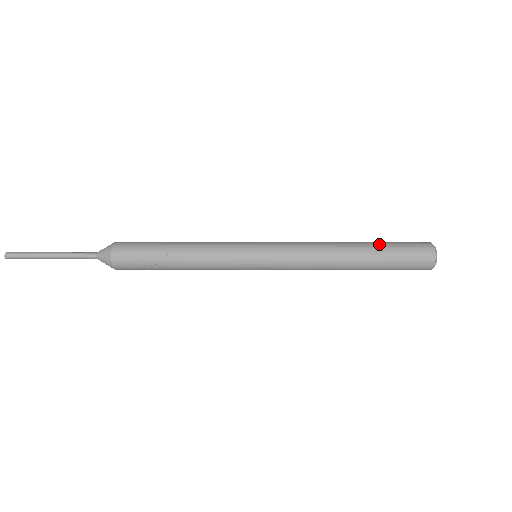
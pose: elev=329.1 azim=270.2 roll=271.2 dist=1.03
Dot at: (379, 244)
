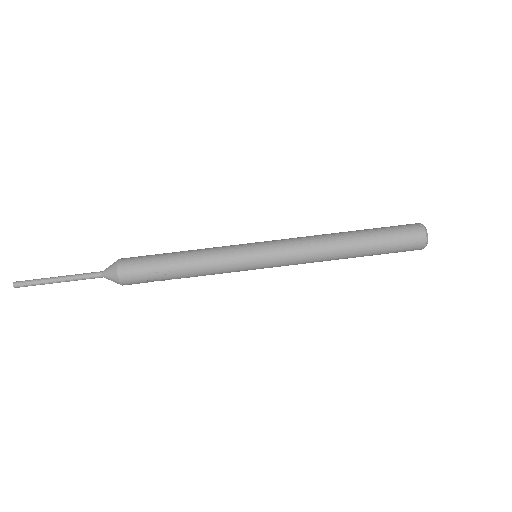
Dot at: (373, 235)
